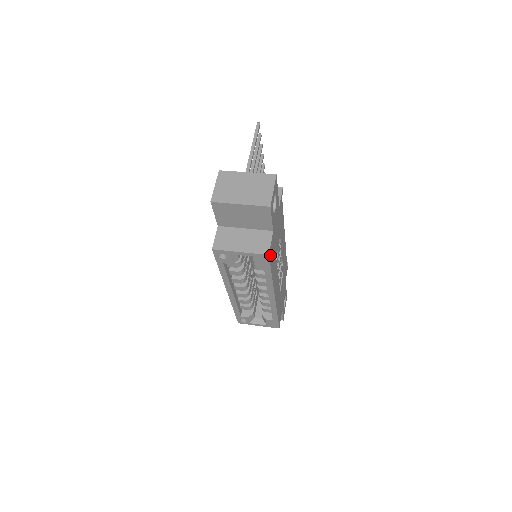
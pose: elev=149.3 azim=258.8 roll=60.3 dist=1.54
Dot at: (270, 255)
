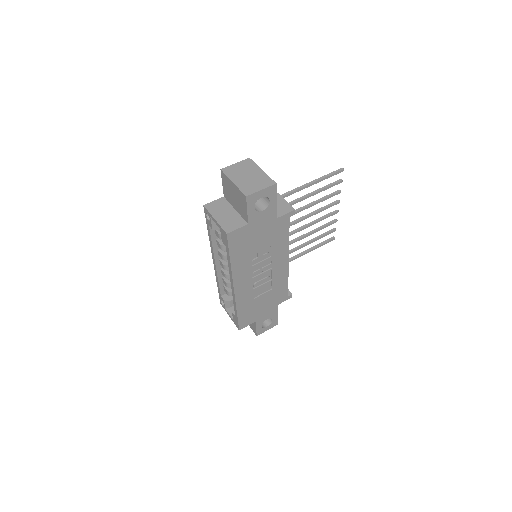
Dot at: (232, 238)
